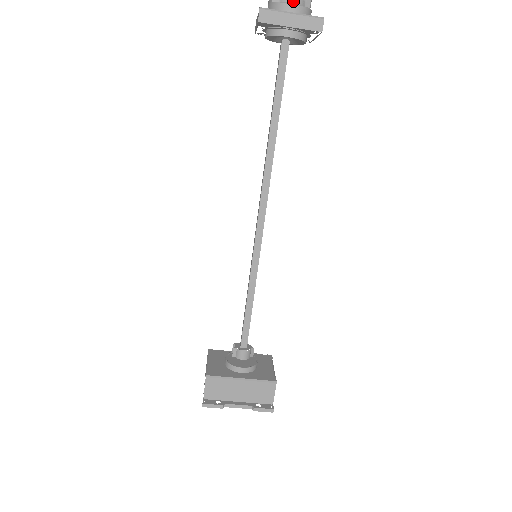
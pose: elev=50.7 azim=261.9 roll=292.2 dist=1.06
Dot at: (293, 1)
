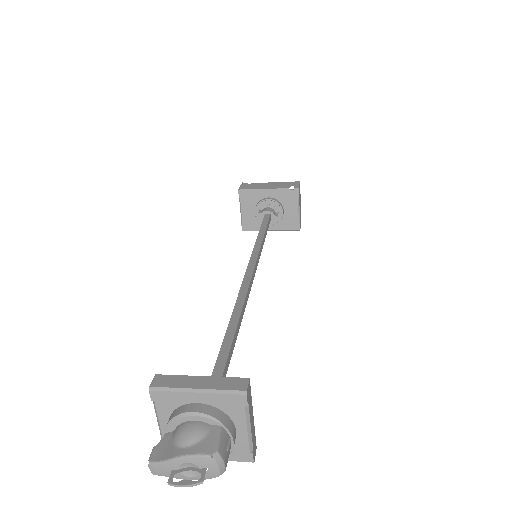
Dot at: occluded
